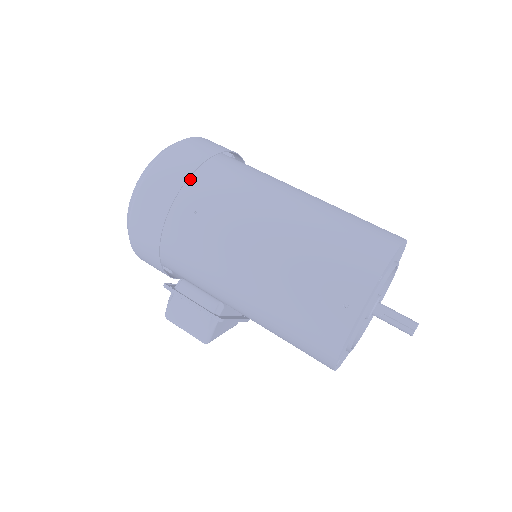
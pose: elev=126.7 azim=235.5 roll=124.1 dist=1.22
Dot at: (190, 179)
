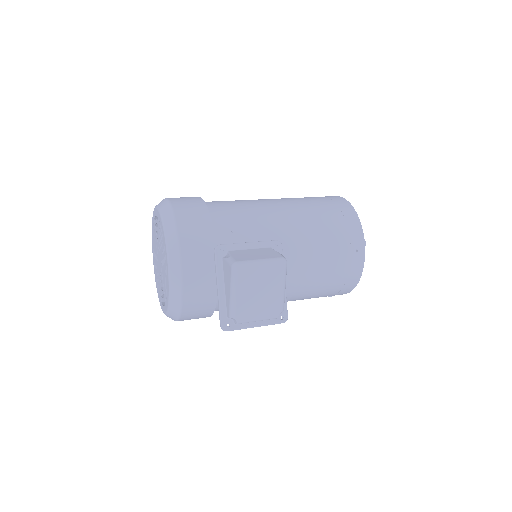
Dot at: occluded
